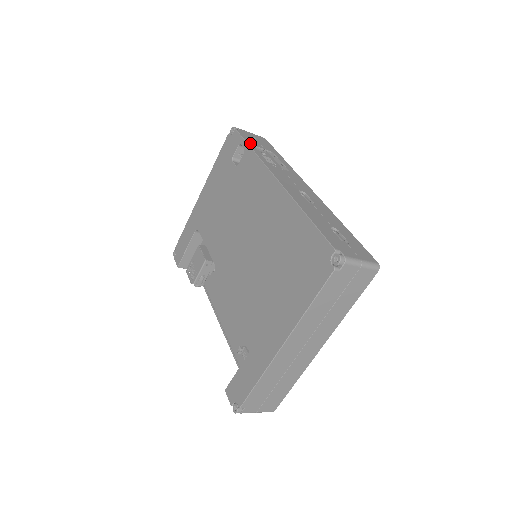
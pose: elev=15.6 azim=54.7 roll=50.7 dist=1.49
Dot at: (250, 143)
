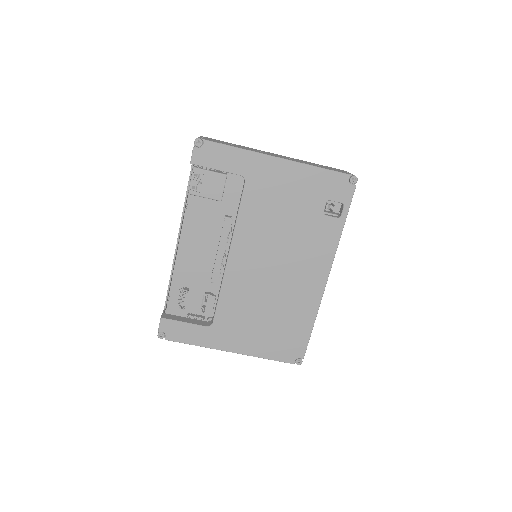
Dot at: occluded
